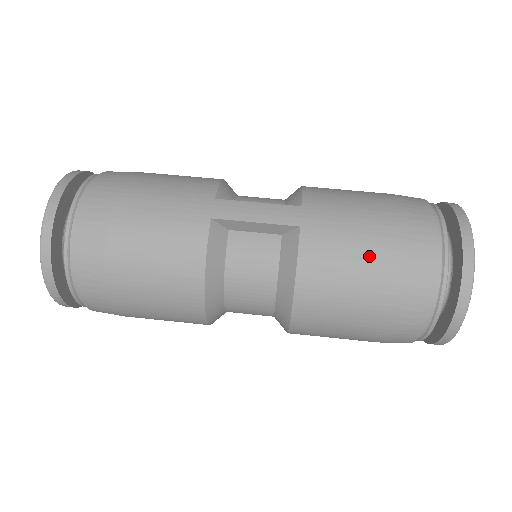
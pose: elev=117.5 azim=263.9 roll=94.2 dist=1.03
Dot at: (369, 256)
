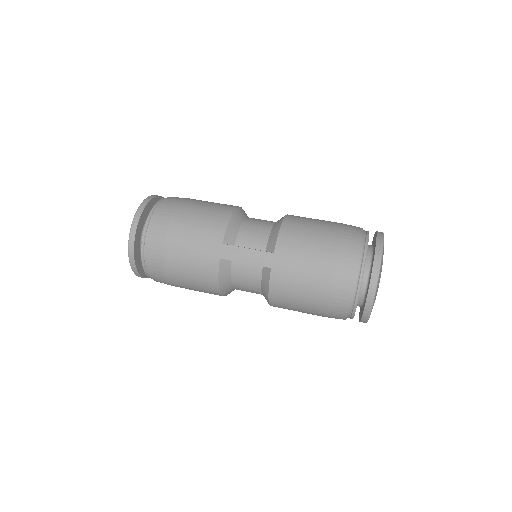
Dot at: (310, 289)
